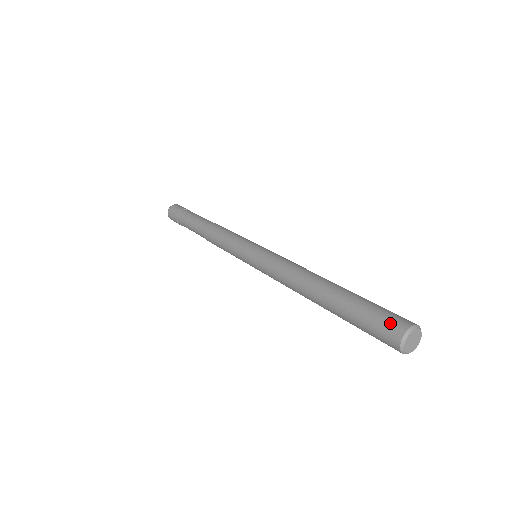
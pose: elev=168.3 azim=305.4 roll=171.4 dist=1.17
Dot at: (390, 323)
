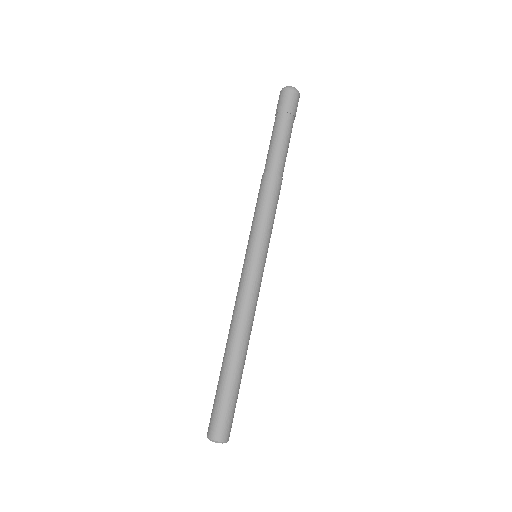
Dot at: (211, 424)
